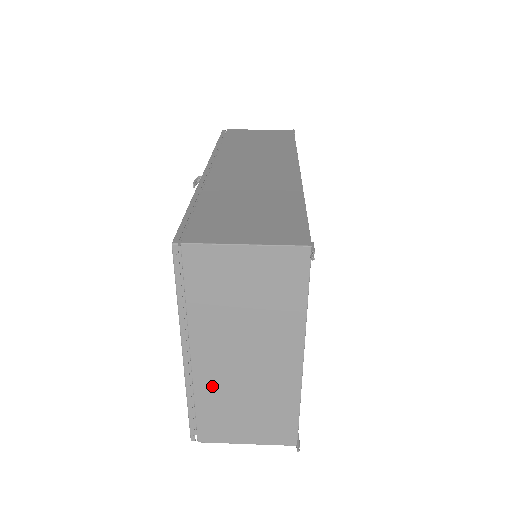
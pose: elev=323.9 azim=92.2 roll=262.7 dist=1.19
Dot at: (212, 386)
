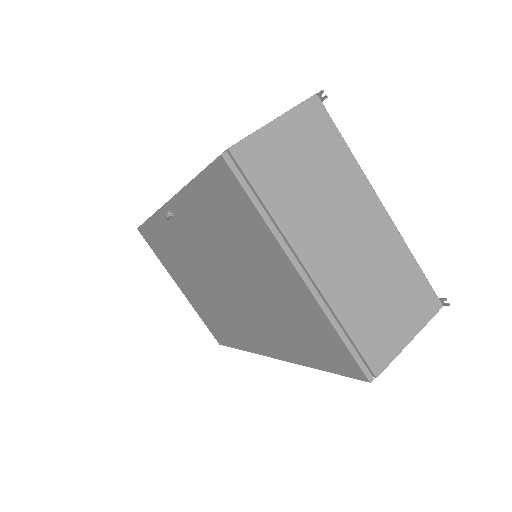
Dot at: (343, 291)
